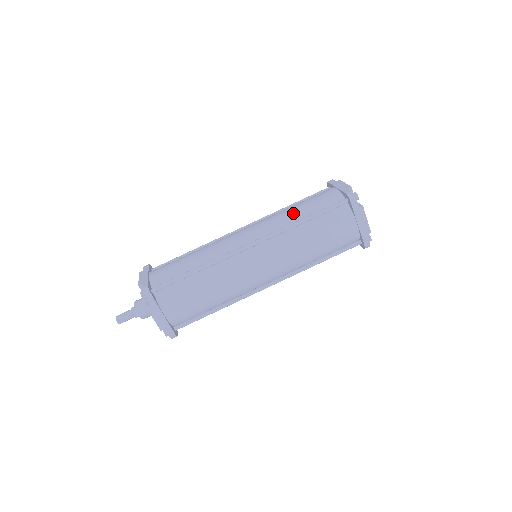
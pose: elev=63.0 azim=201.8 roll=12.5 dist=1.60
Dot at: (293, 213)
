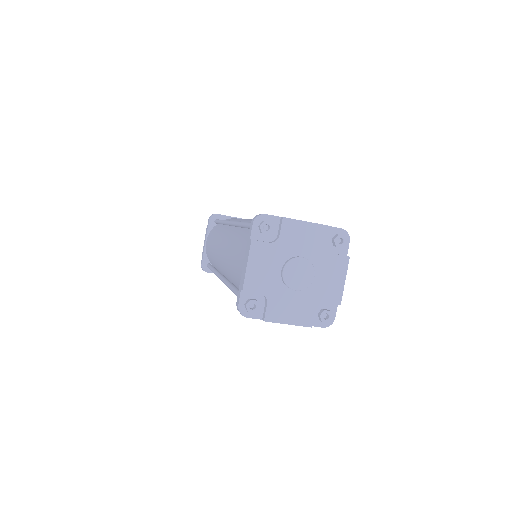
Dot at: (230, 269)
